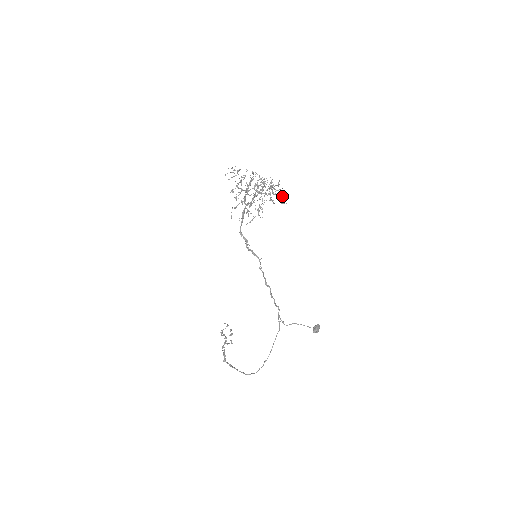
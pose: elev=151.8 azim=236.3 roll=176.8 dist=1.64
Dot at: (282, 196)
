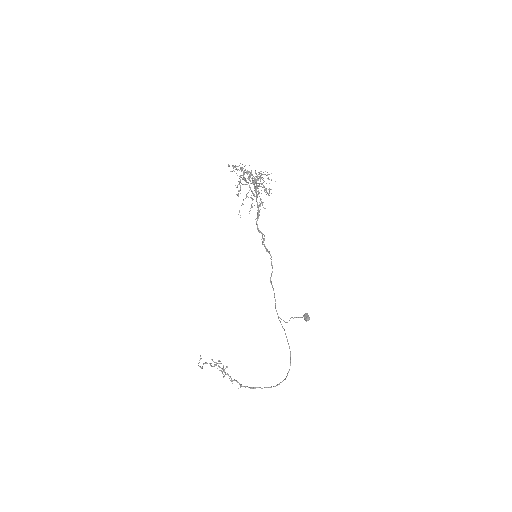
Dot at: occluded
